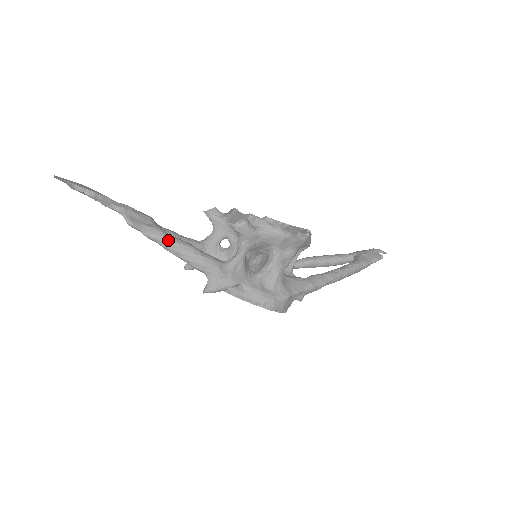
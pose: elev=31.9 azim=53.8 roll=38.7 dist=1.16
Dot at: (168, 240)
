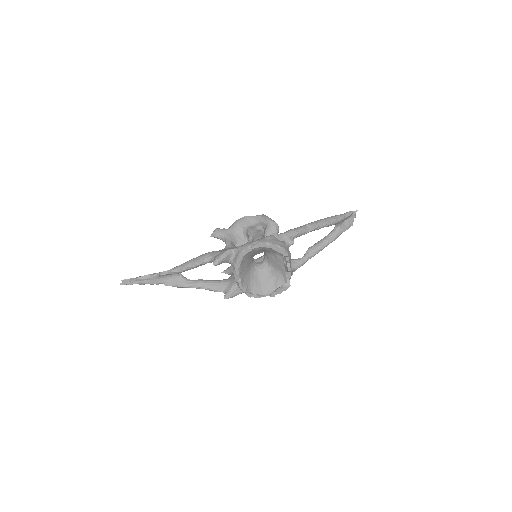
Dot at: (183, 264)
